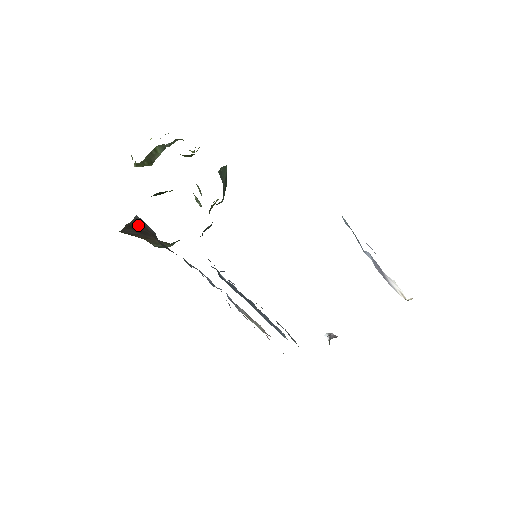
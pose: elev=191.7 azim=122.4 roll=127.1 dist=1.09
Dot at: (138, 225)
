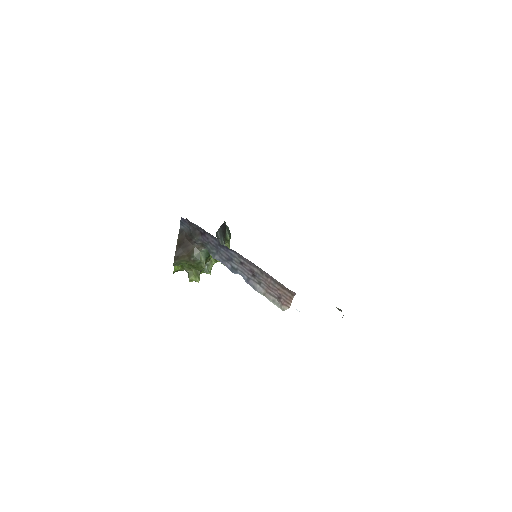
Dot at: (181, 236)
